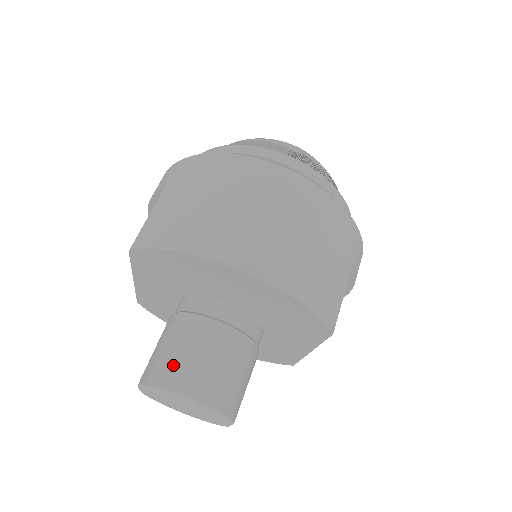
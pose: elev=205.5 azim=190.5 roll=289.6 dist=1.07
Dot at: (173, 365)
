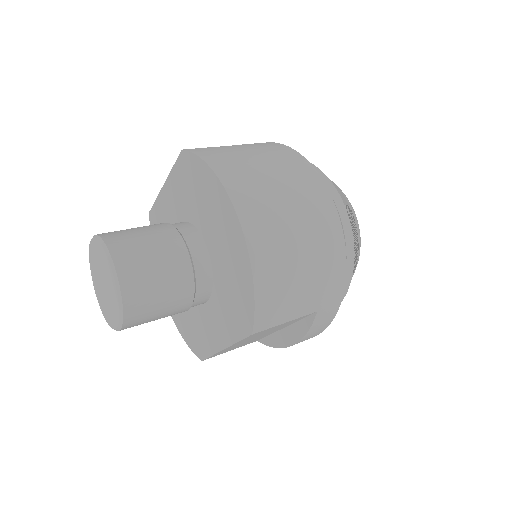
Dot at: (129, 240)
